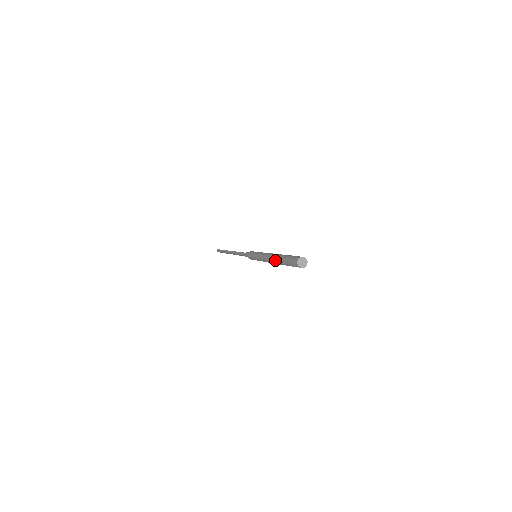
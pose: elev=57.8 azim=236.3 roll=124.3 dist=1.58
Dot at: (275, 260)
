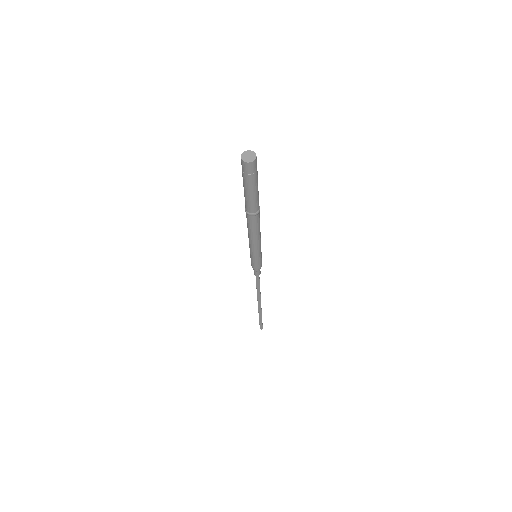
Dot at: (246, 210)
